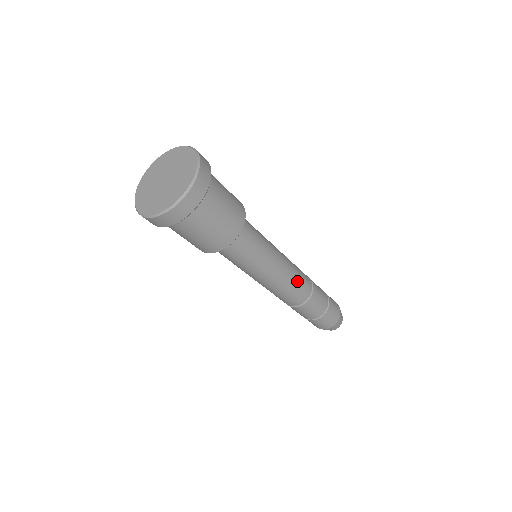
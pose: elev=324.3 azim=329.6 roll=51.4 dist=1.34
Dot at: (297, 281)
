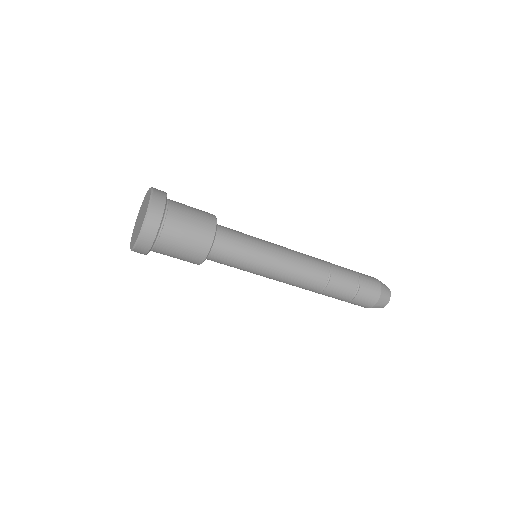
Dot at: (298, 282)
